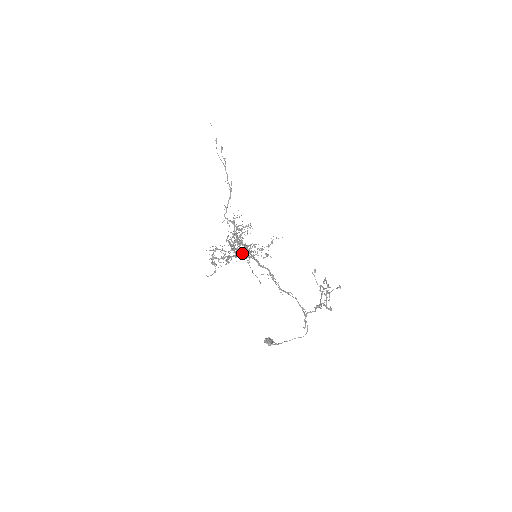
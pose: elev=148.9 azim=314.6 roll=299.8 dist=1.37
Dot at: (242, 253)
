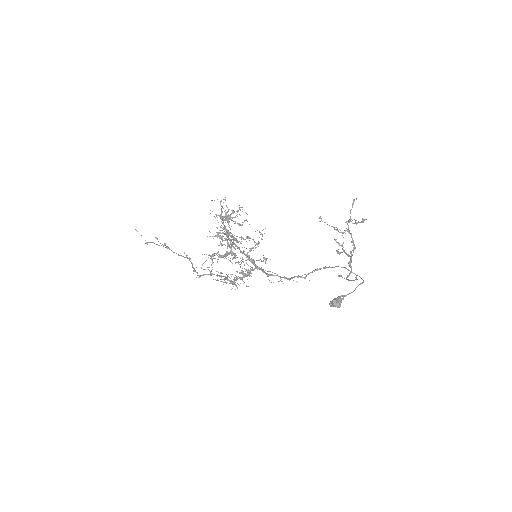
Dot at: (240, 273)
